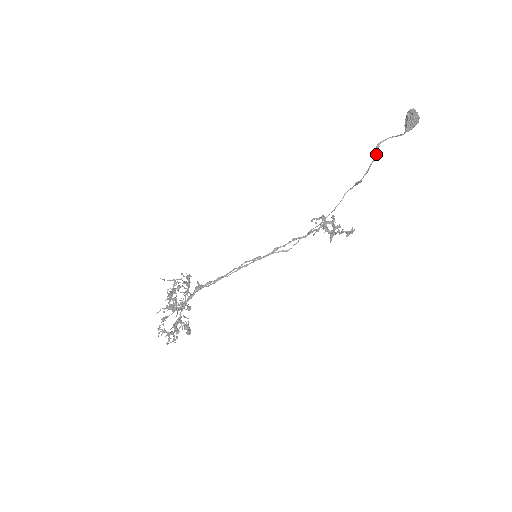
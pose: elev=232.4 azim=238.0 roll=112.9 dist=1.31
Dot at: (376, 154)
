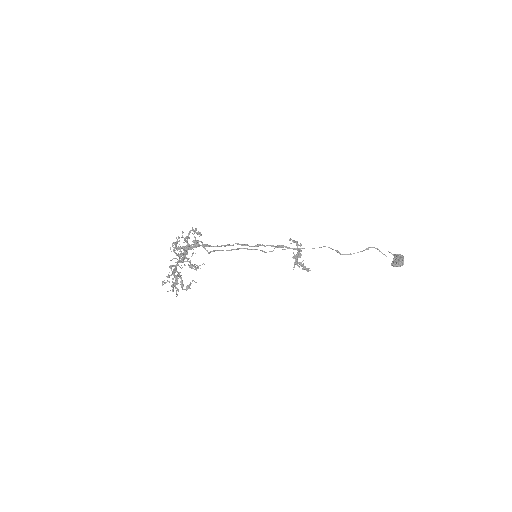
Dot at: occluded
